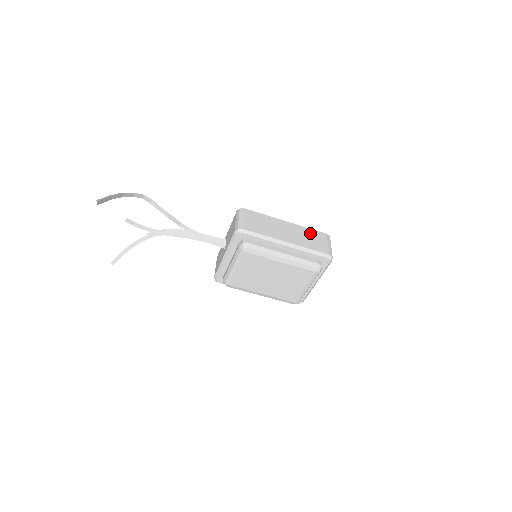
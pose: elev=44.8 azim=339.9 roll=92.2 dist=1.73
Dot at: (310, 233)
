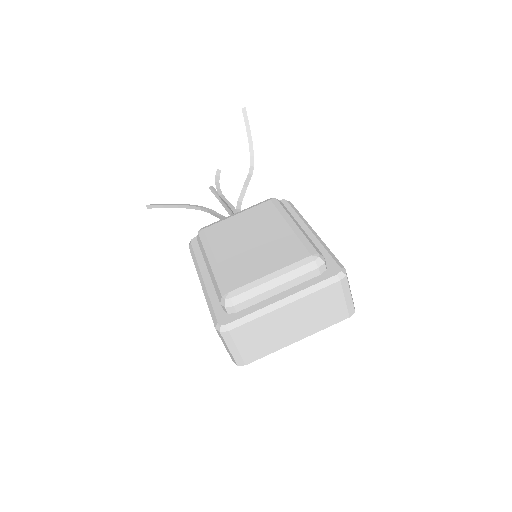
Dot at: occluded
